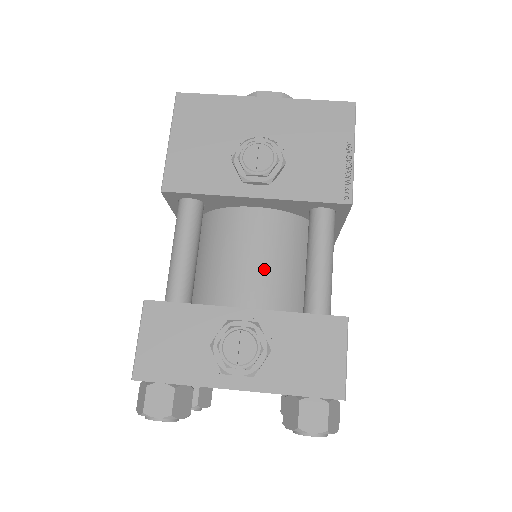
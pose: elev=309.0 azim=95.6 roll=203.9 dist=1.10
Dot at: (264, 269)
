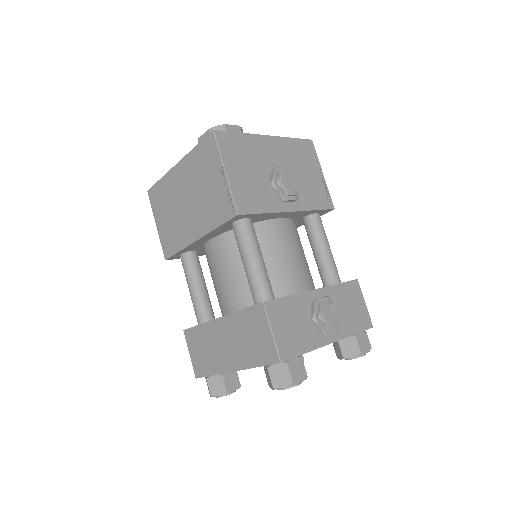
Dot at: (300, 261)
